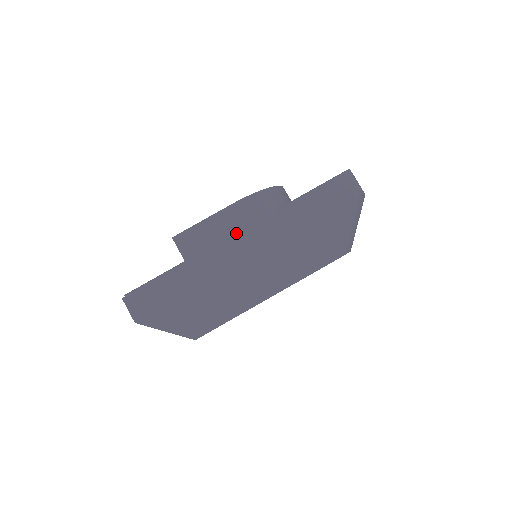
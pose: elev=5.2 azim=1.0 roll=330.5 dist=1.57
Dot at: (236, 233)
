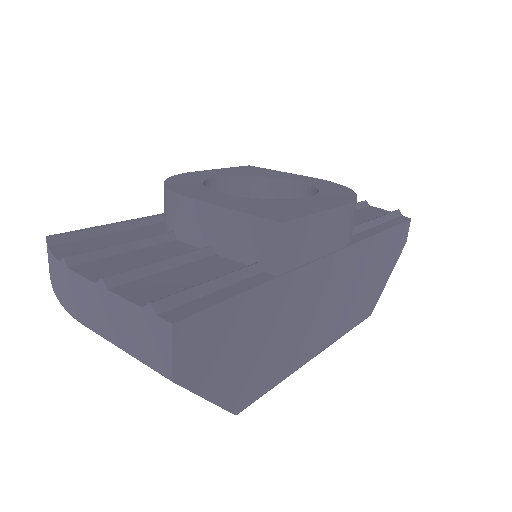
Dot at: (333, 250)
